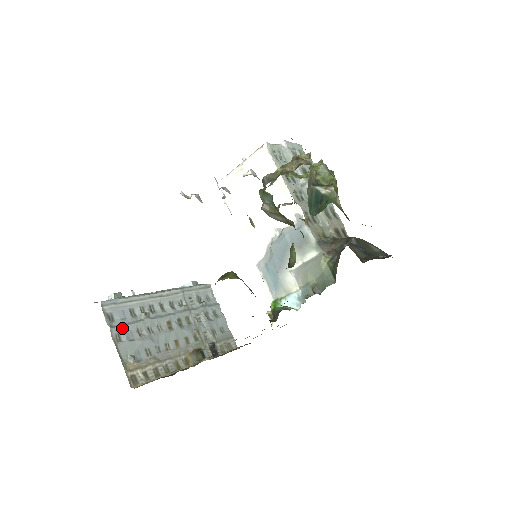
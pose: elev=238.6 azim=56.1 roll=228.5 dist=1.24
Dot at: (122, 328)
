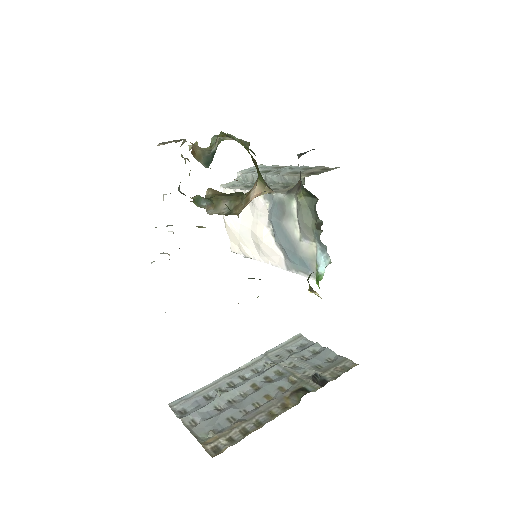
Dot at: (195, 413)
